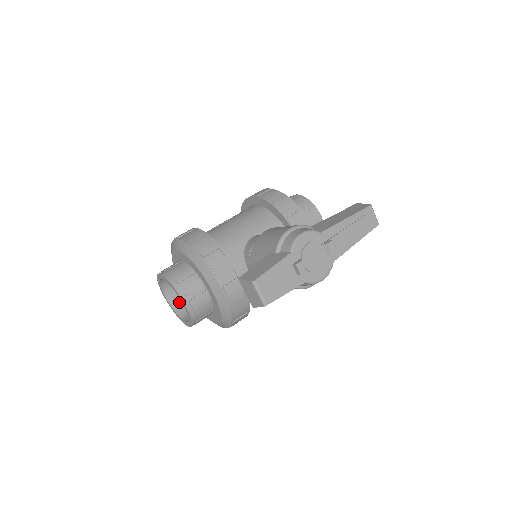
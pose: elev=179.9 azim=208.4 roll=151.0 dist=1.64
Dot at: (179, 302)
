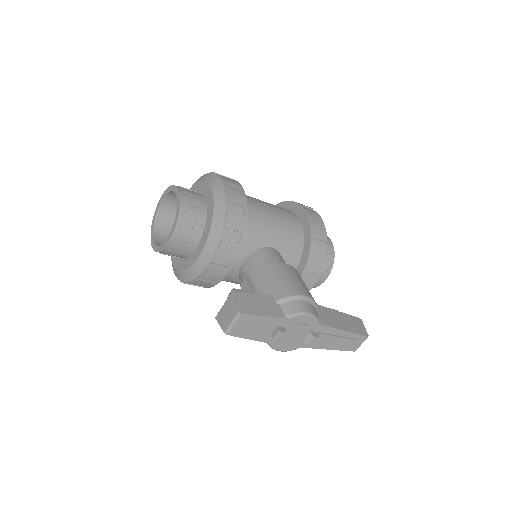
Dot at: (166, 216)
